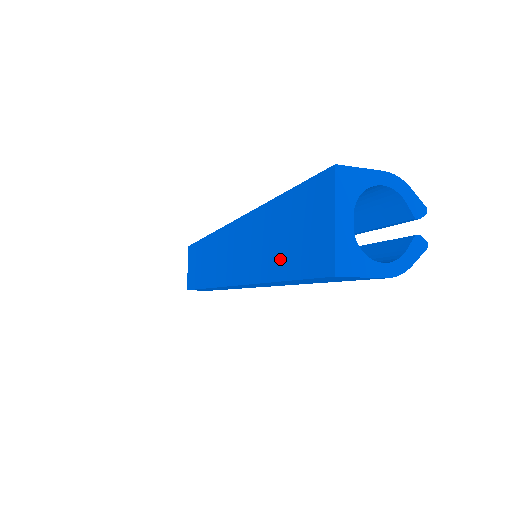
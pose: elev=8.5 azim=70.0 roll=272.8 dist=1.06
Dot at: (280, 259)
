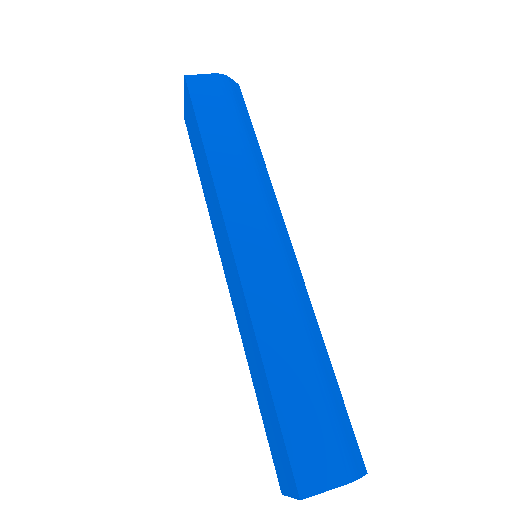
Dot at: (261, 401)
